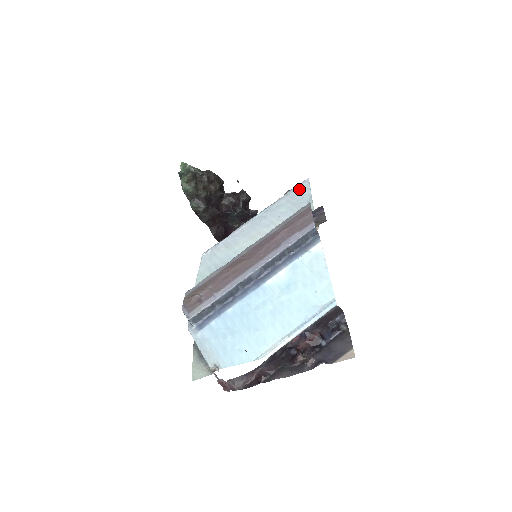
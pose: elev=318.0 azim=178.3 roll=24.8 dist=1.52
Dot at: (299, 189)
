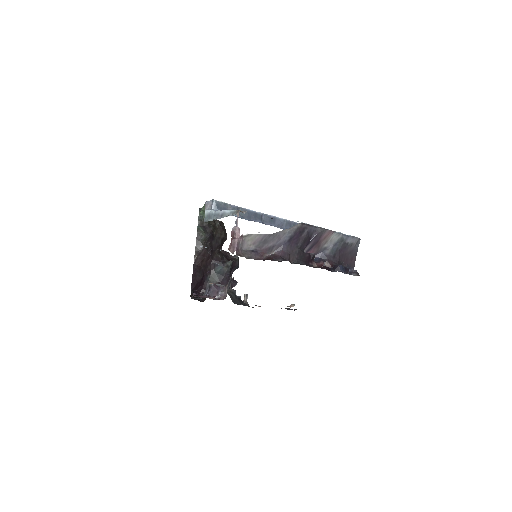
Dot at: occluded
